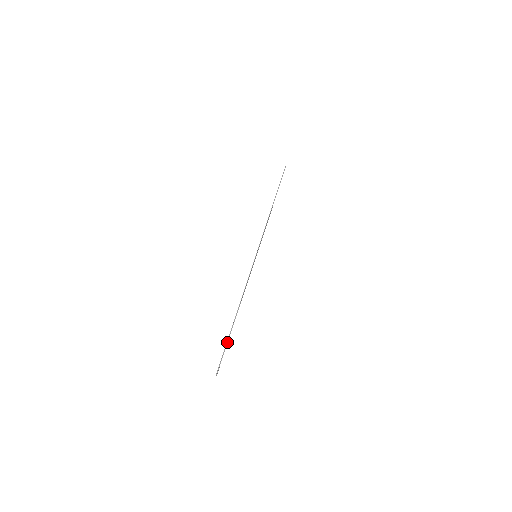
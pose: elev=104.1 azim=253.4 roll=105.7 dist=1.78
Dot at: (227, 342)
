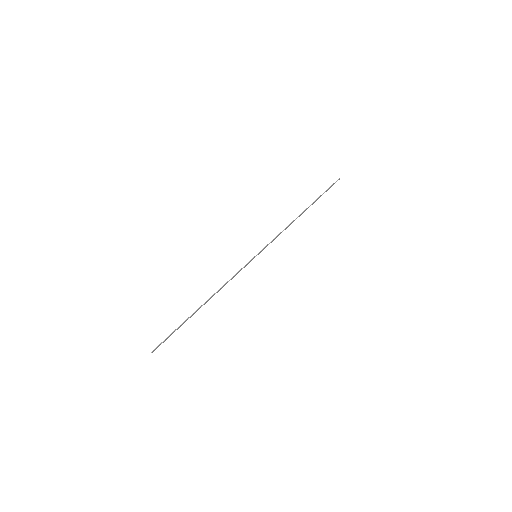
Dot at: (179, 326)
